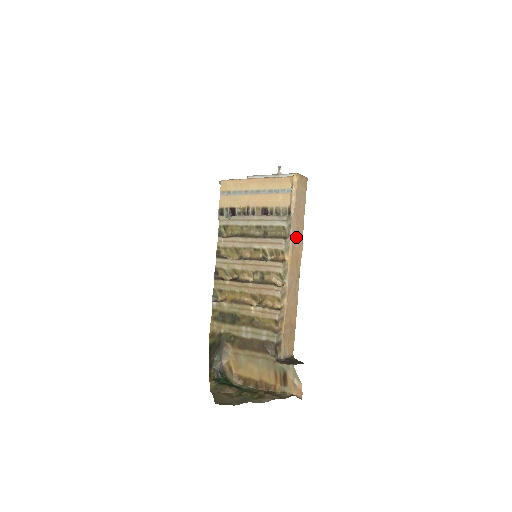
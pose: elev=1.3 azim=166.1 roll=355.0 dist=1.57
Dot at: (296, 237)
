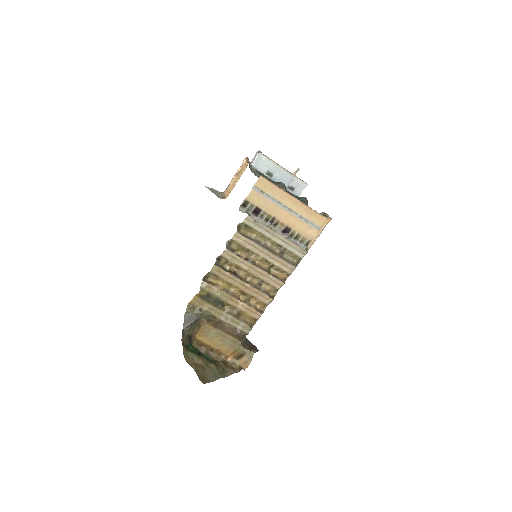
Dot at: occluded
